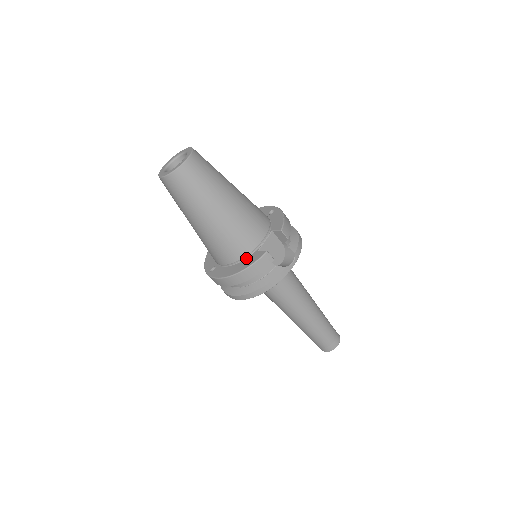
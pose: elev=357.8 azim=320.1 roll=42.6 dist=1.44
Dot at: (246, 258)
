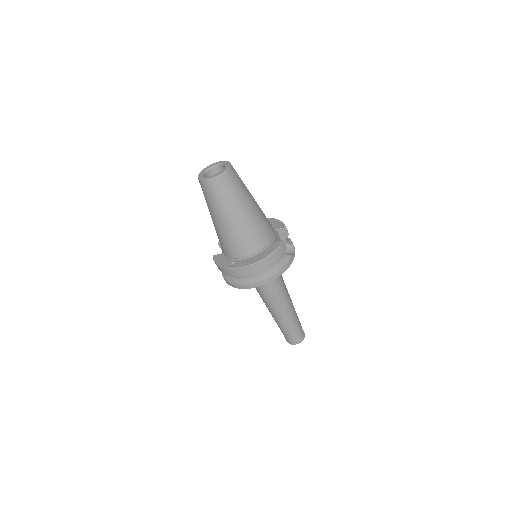
Dot at: (265, 248)
